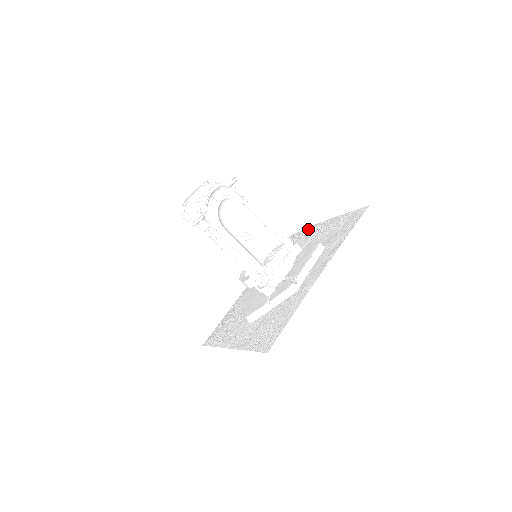
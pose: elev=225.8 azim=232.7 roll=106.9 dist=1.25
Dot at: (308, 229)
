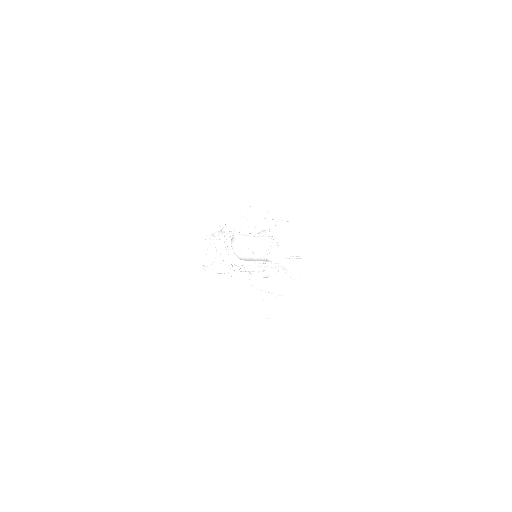
Dot at: (253, 208)
